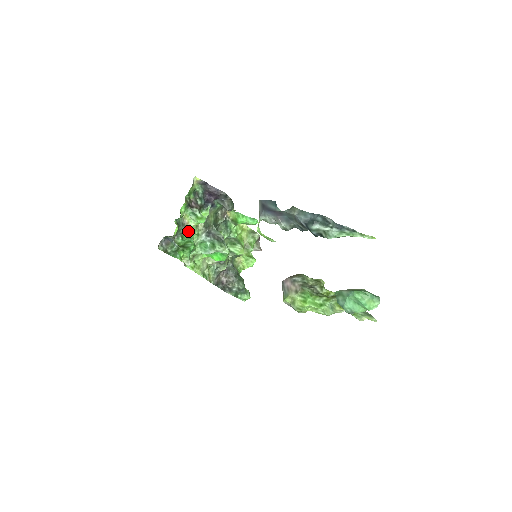
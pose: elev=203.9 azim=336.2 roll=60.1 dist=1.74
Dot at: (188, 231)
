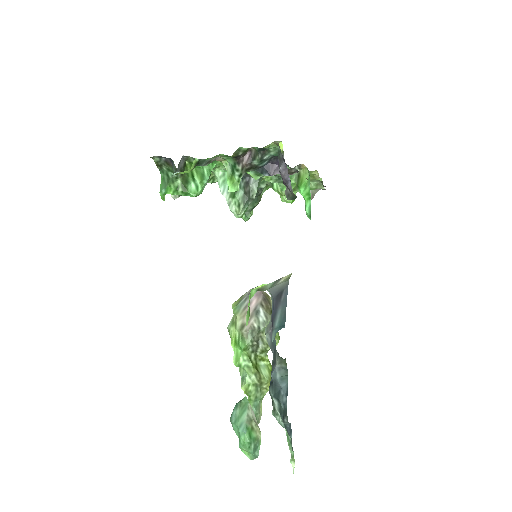
Dot at: (217, 162)
